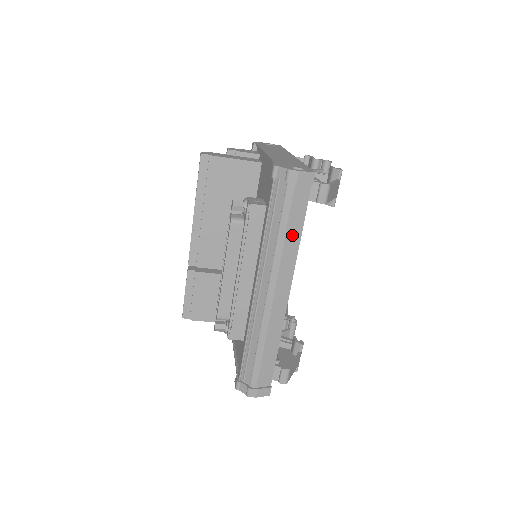
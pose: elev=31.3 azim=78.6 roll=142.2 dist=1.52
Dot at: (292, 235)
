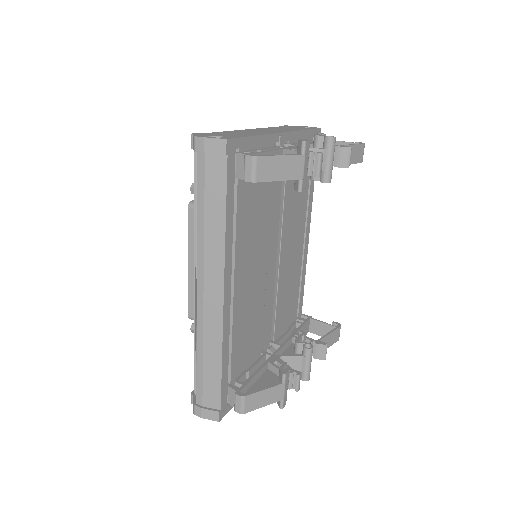
Dot at: (213, 220)
